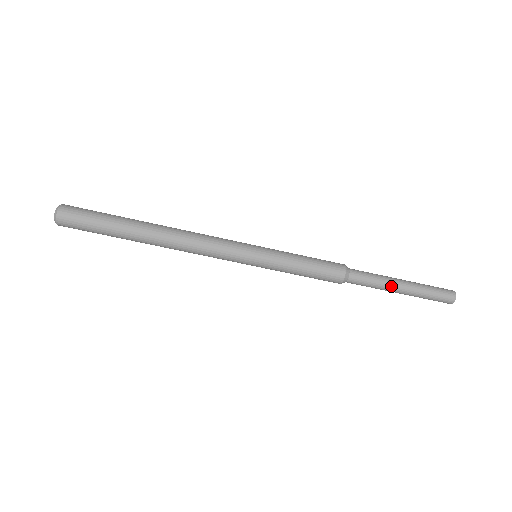
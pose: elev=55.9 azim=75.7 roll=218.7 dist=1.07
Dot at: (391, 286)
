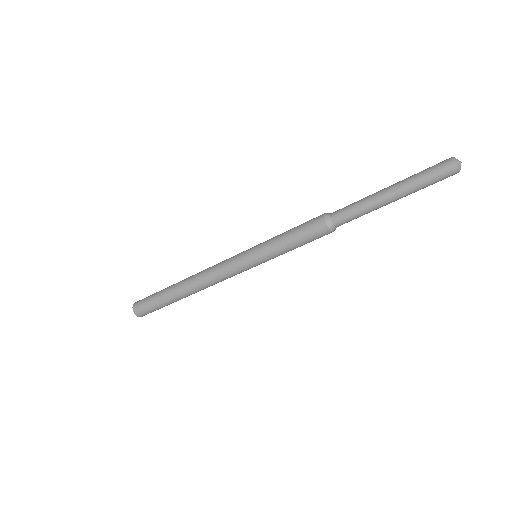
Dot at: occluded
